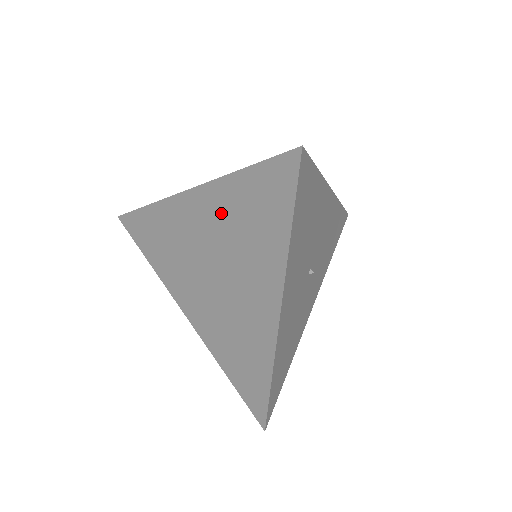
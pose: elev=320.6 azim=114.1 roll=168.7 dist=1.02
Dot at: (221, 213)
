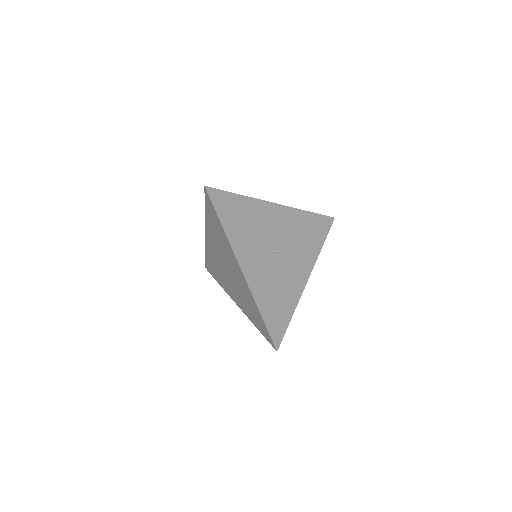
Dot at: (213, 235)
